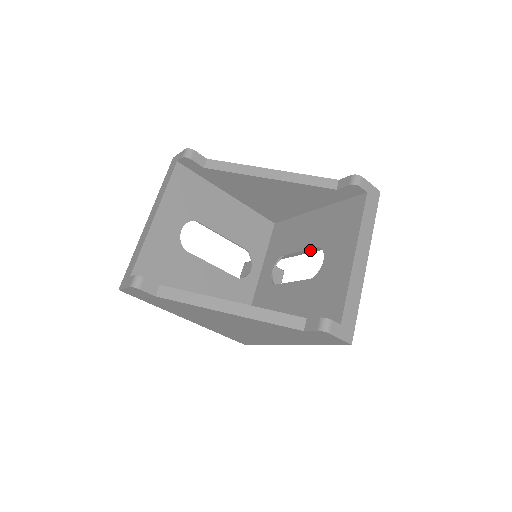
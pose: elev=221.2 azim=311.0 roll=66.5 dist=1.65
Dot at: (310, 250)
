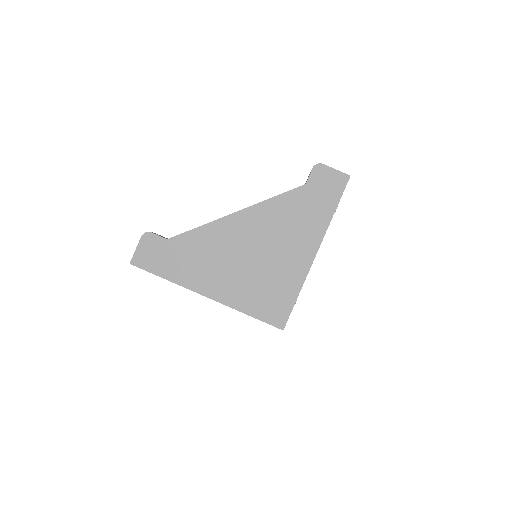
Dot at: occluded
